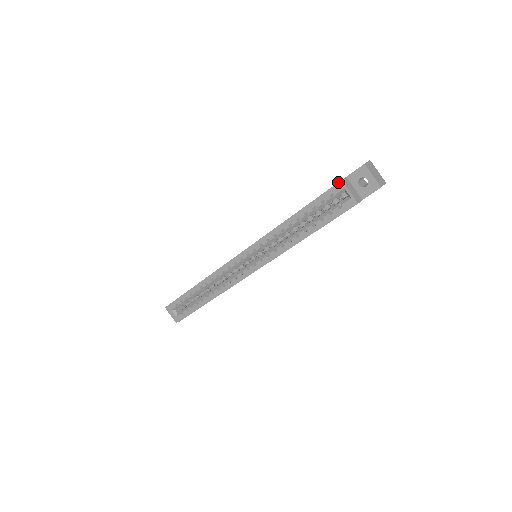
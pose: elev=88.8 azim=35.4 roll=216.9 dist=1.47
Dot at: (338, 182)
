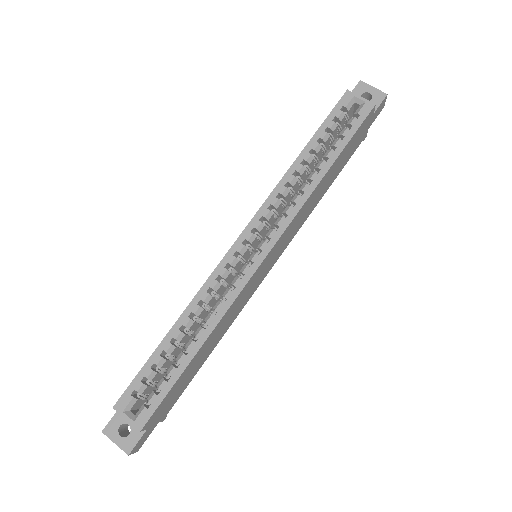
Dot at: (344, 93)
